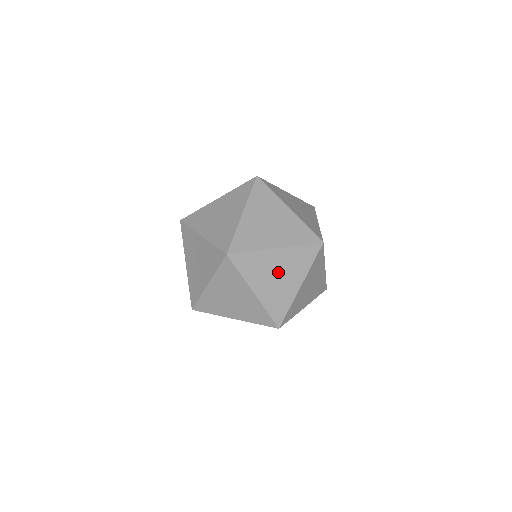
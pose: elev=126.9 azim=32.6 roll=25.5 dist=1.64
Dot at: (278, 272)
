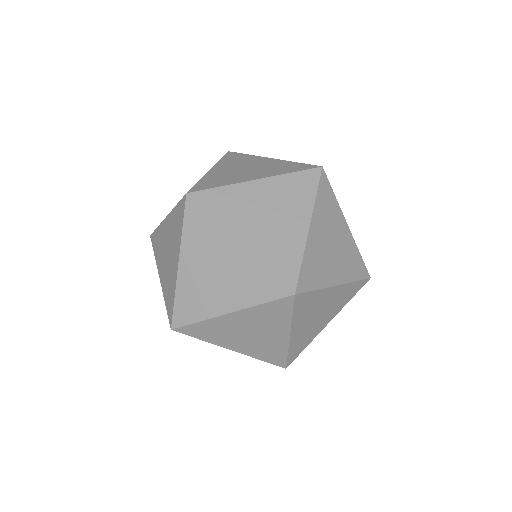
Dot at: (268, 210)
